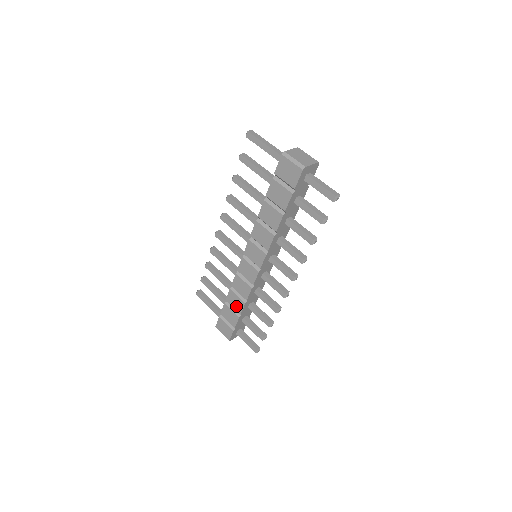
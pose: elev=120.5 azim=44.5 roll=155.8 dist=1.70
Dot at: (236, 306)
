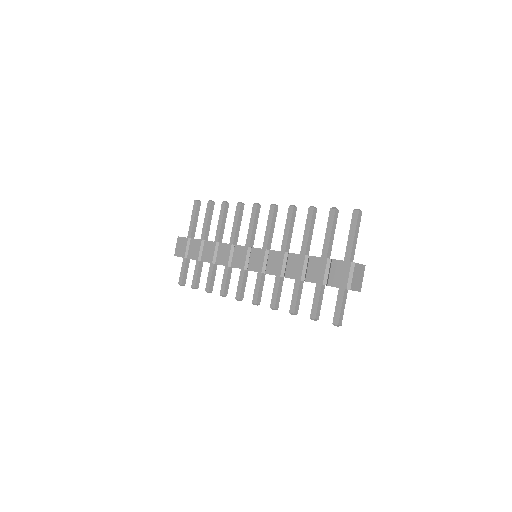
Dot at: (205, 254)
